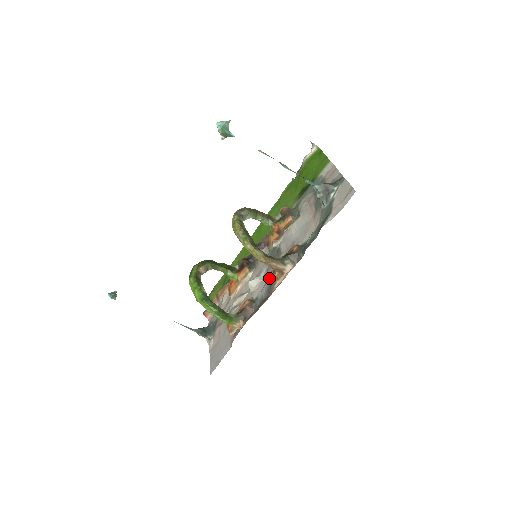
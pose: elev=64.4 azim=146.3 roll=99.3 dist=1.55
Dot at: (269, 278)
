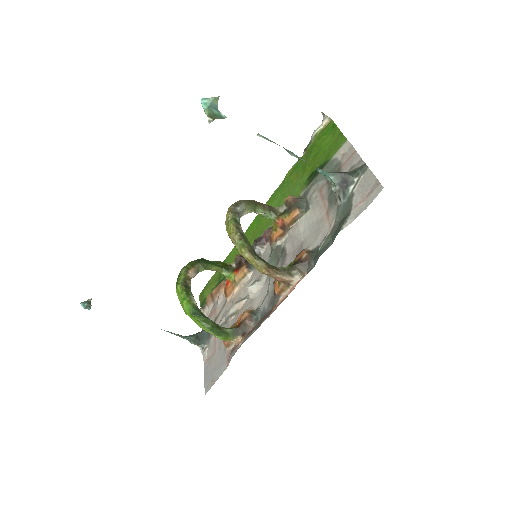
Dot at: (272, 286)
